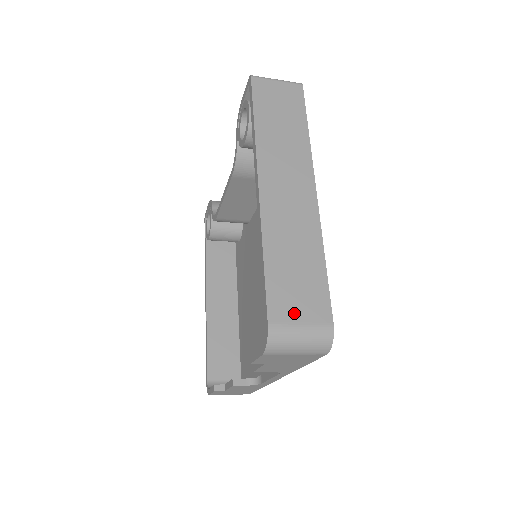
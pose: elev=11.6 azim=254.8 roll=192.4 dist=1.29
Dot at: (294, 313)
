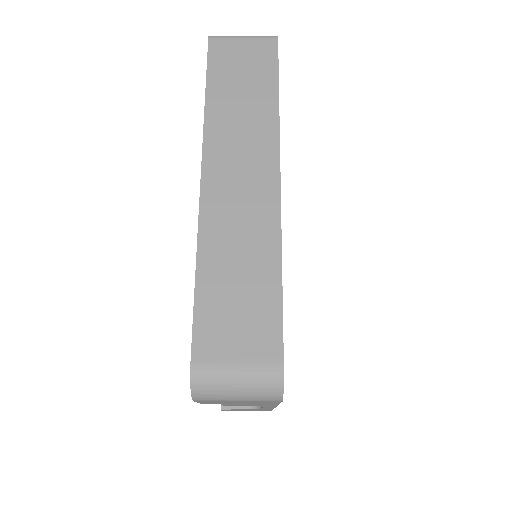
Dot at: (228, 349)
